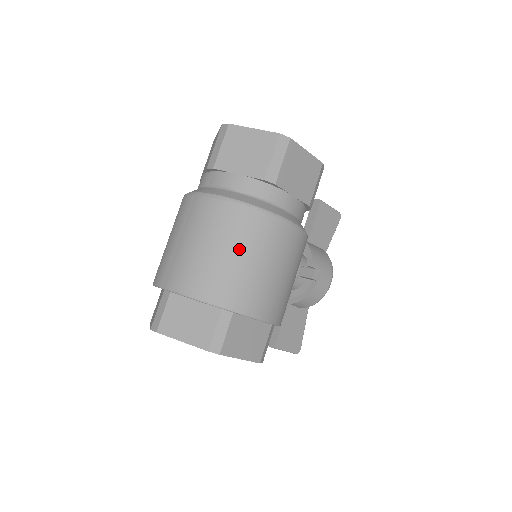
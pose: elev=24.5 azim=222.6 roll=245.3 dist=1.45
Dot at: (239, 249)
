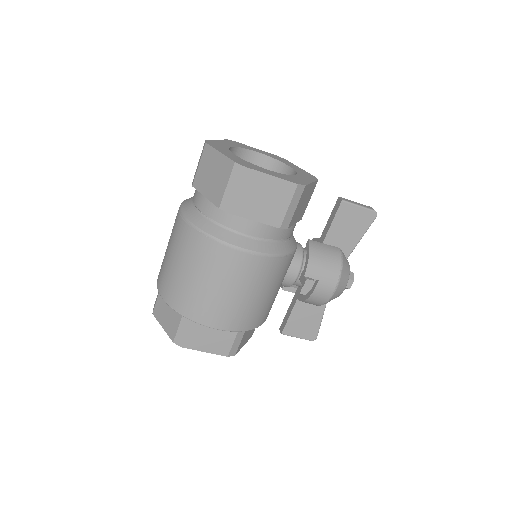
Dot at: (193, 269)
